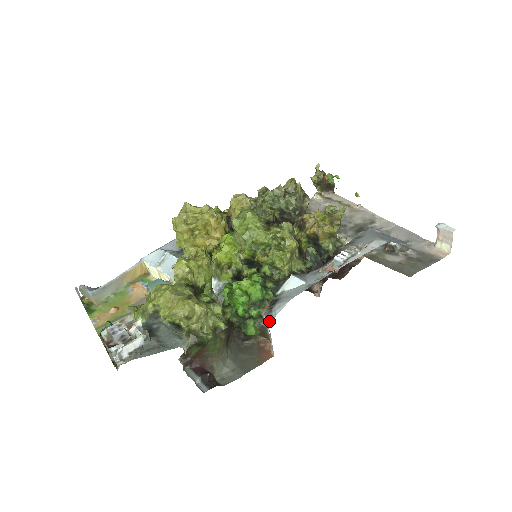
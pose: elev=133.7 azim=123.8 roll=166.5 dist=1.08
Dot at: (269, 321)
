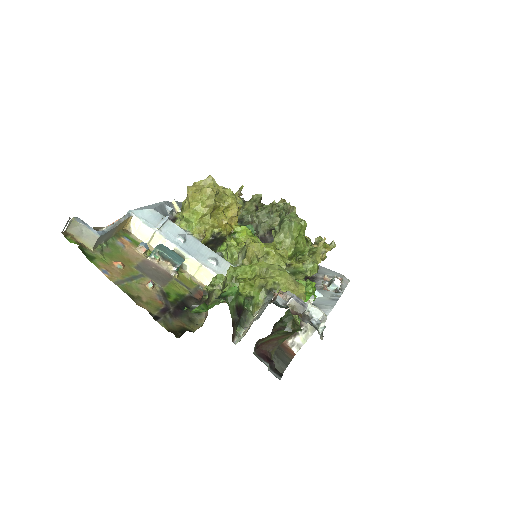
Dot at: occluded
